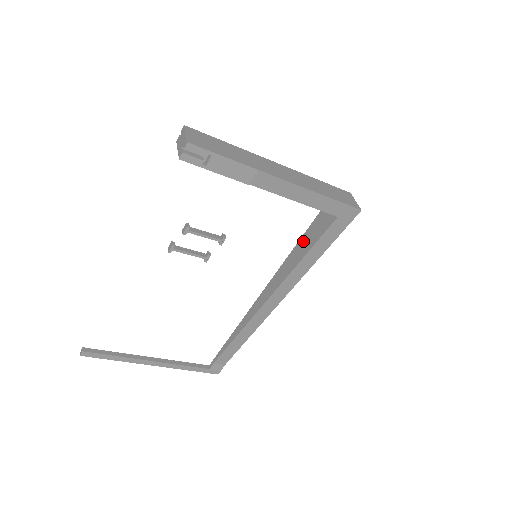
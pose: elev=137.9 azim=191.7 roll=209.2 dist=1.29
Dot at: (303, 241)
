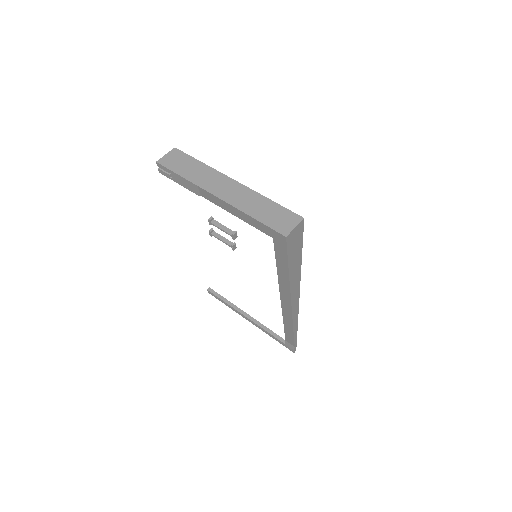
Dot at: occluded
